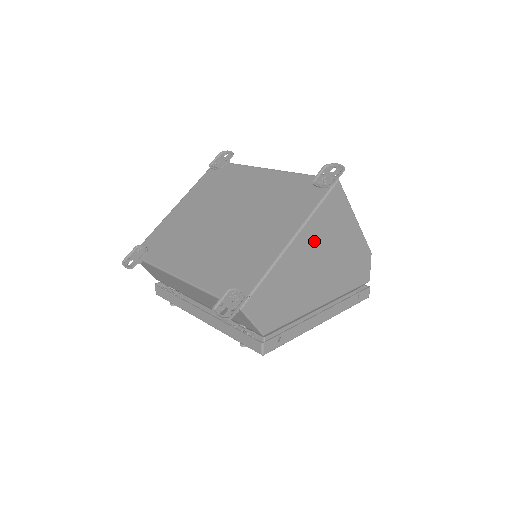
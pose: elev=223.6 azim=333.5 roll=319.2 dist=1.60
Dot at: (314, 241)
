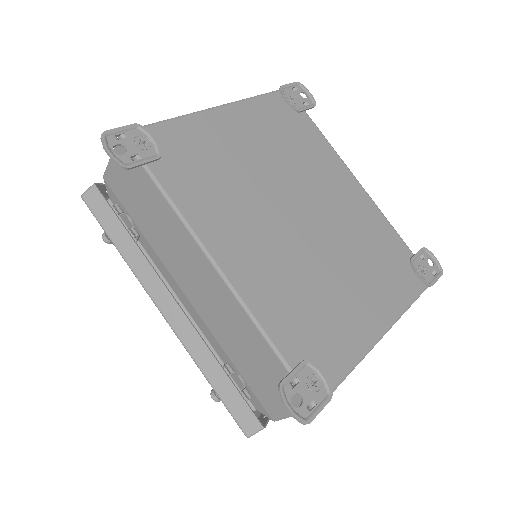
Dot at: occluded
